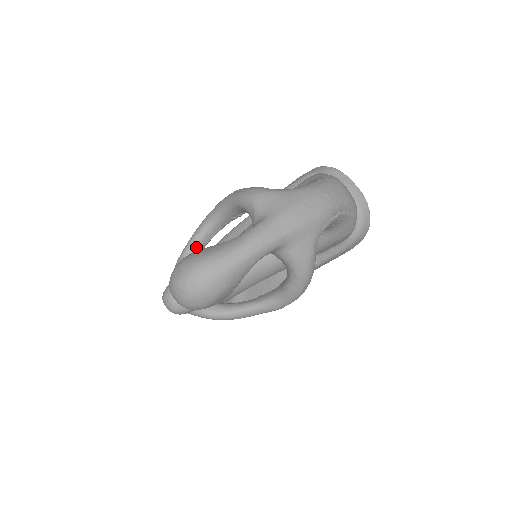
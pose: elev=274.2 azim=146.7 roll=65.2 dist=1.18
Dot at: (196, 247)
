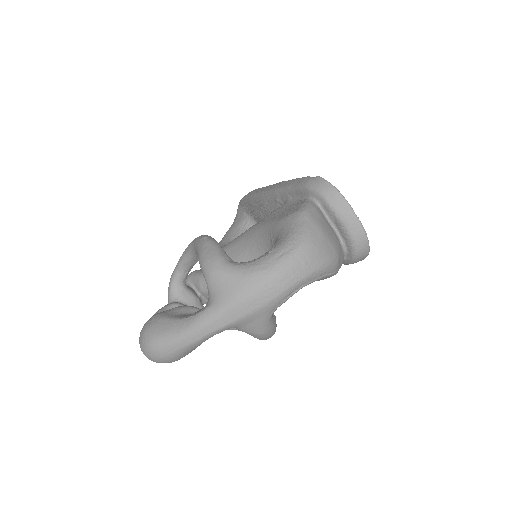
Dot at: (185, 268)
